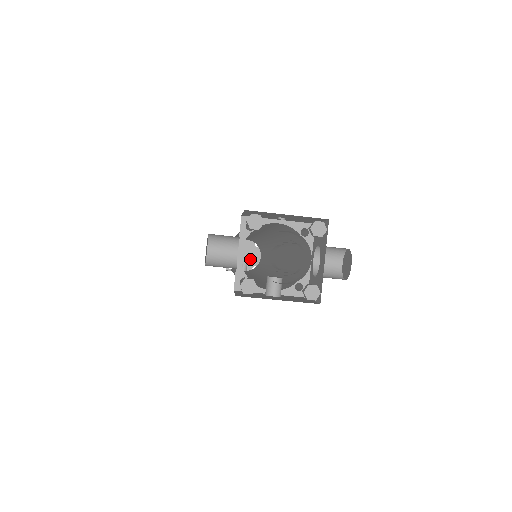
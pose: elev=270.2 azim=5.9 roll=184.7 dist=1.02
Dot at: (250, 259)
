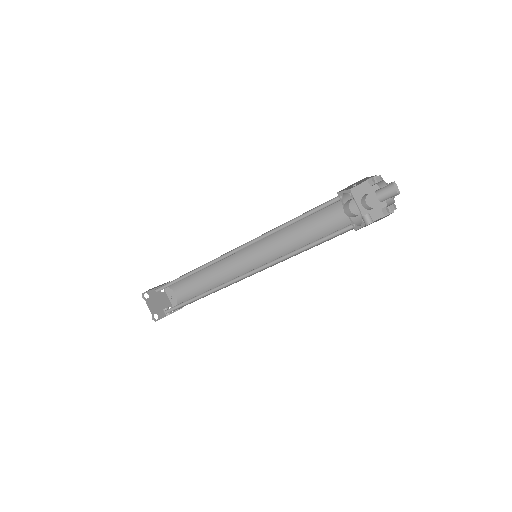
Dot at: (164, 304)
